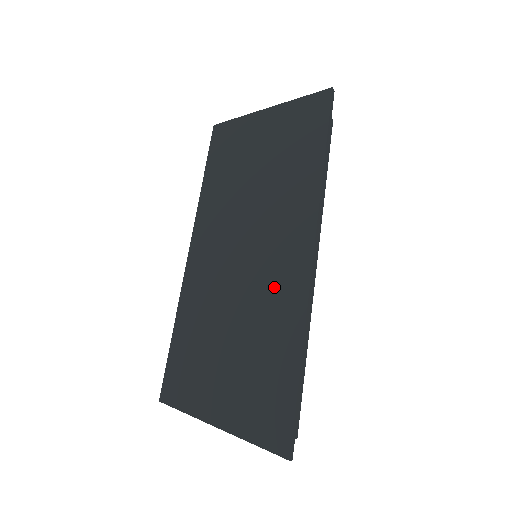
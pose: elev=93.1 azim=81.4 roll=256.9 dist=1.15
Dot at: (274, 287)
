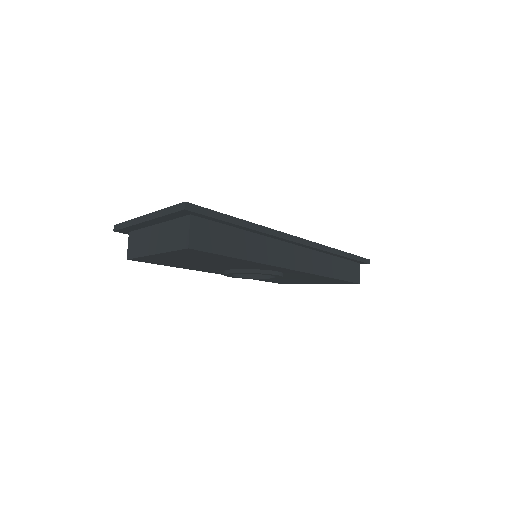
Dot at: occluded
